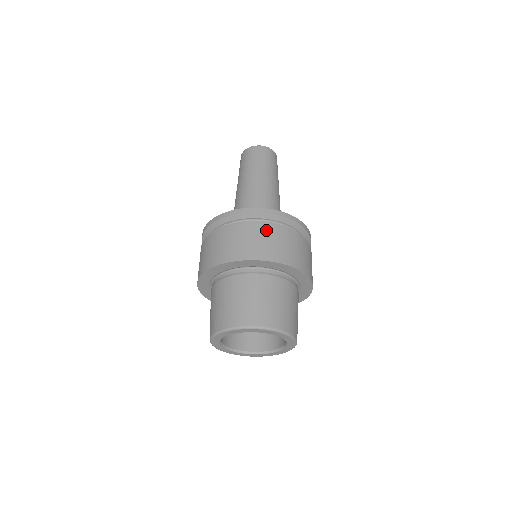
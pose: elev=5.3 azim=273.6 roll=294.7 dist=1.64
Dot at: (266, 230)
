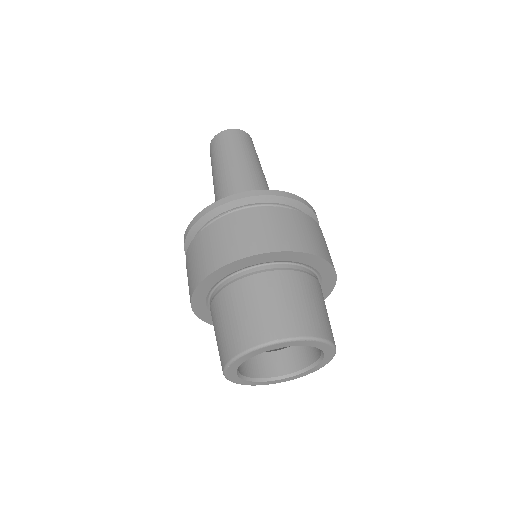
Dot at: (287, 215)
